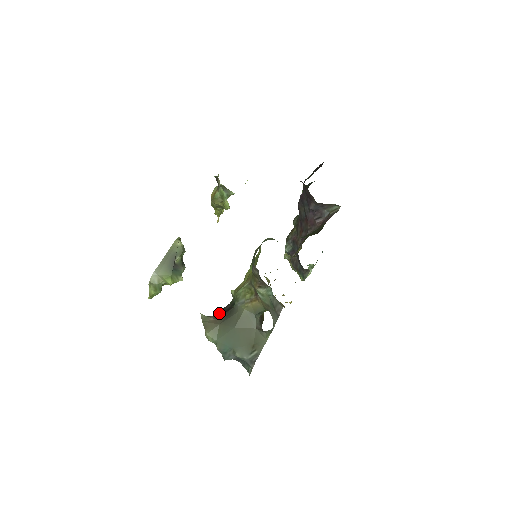
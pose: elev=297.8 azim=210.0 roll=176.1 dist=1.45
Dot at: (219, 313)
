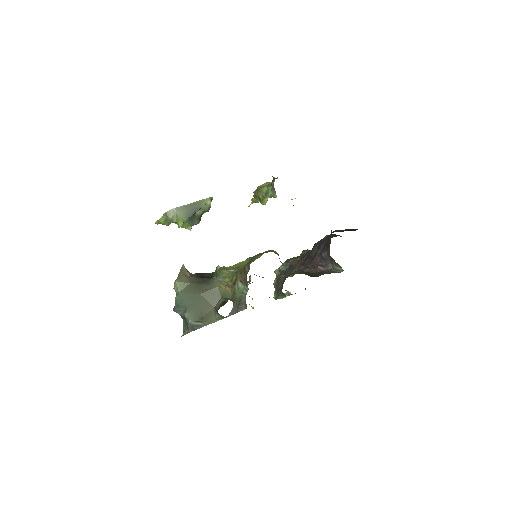
Dot at: (197, 274)
